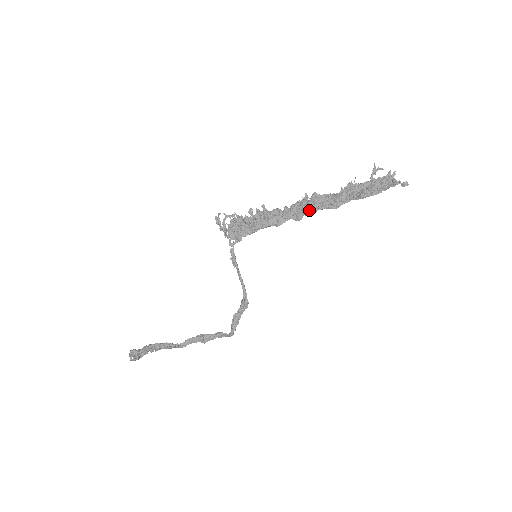
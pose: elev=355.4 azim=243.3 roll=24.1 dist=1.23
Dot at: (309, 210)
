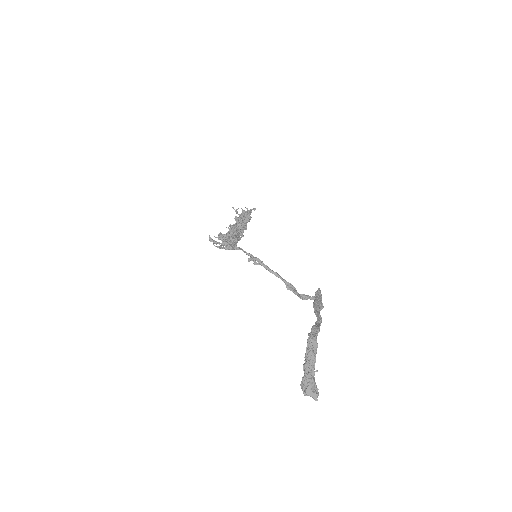
Dot at: (240, 229)
